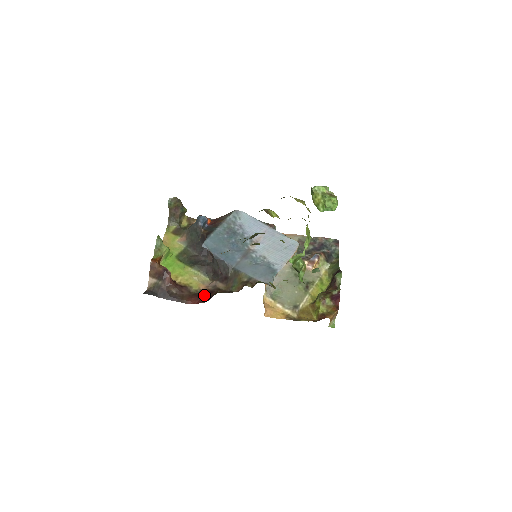
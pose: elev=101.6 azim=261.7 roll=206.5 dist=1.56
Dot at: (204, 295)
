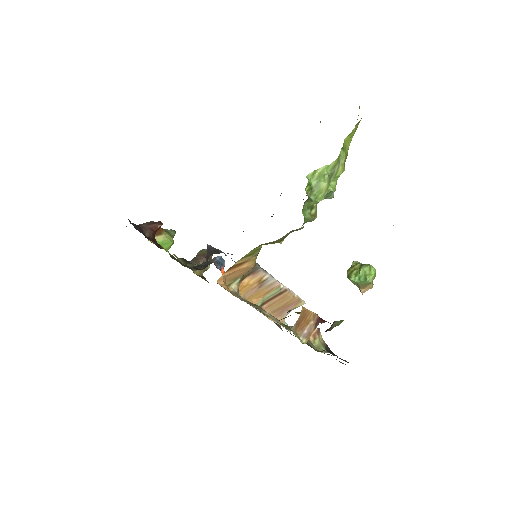
Dot at: occluded
